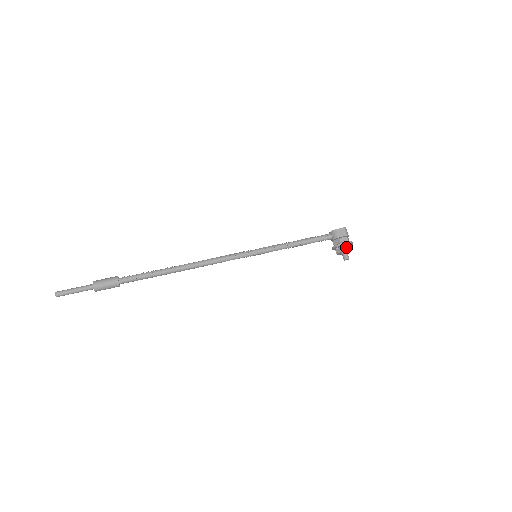
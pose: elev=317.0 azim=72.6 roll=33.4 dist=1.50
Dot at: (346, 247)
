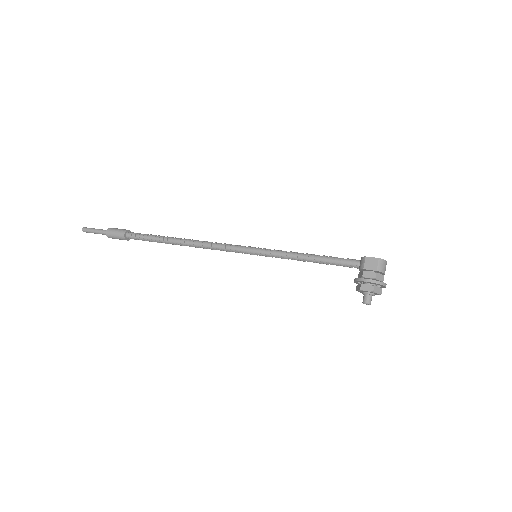
Dot at: (367, 286)
